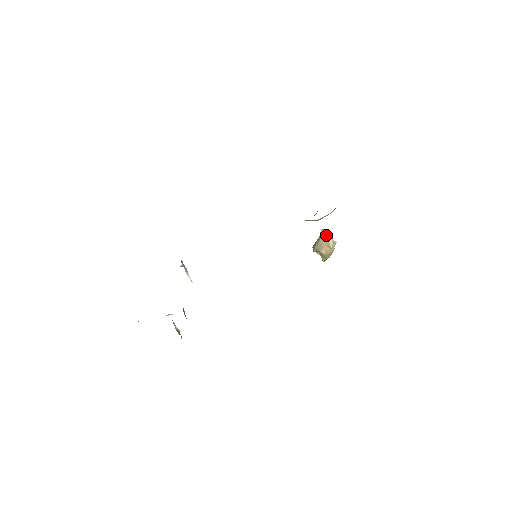
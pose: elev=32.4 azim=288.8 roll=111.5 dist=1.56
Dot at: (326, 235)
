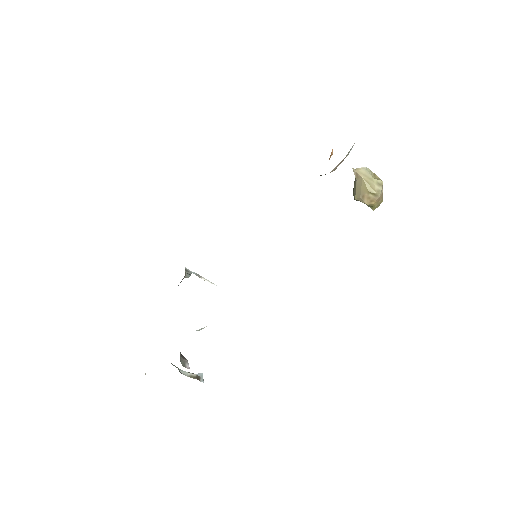
Dot at: (362, 176)
